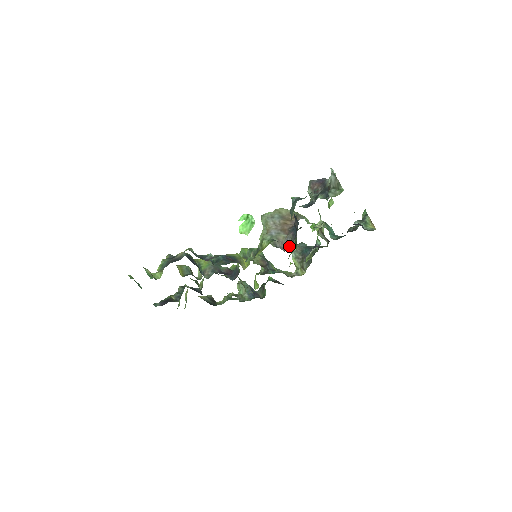
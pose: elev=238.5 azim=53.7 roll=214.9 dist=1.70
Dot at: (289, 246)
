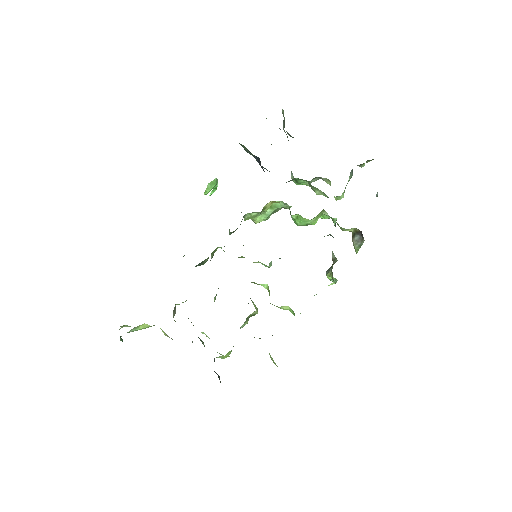
Dot at: occluded
